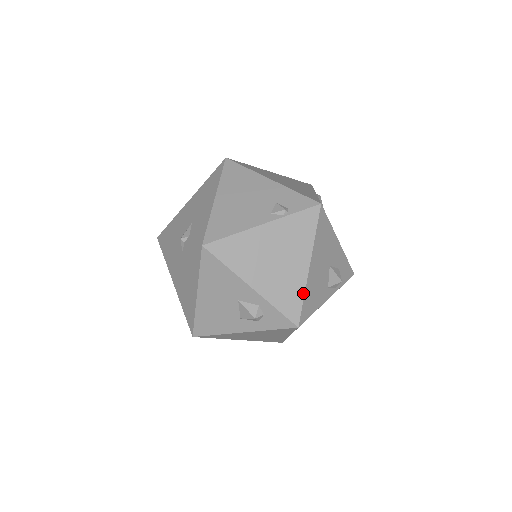
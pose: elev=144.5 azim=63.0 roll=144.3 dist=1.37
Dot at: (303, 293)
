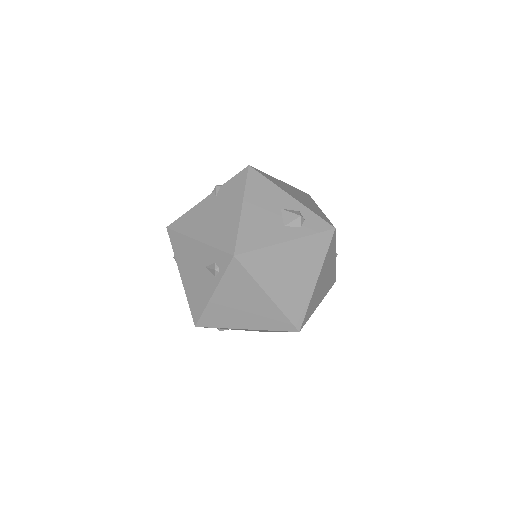
Dot at: (326, 217)
